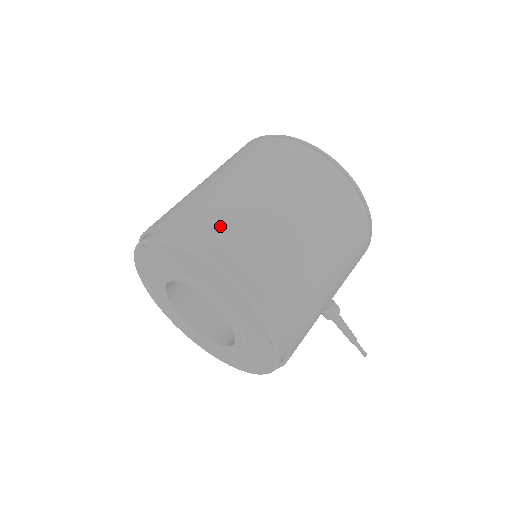
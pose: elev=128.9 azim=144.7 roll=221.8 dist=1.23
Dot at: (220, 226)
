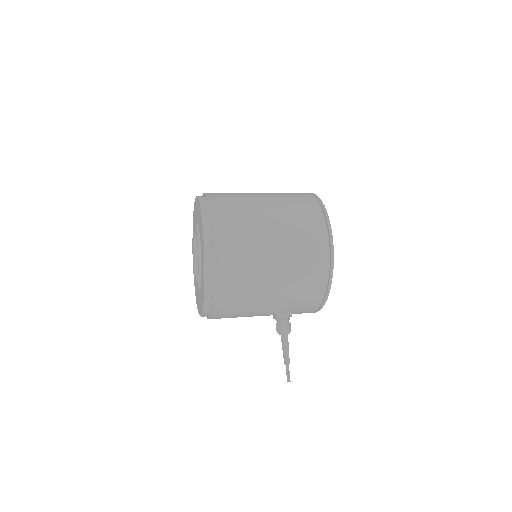
Dot at: (225, 200)
